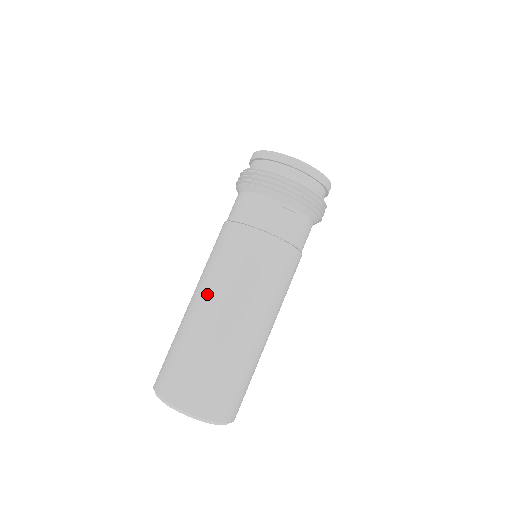
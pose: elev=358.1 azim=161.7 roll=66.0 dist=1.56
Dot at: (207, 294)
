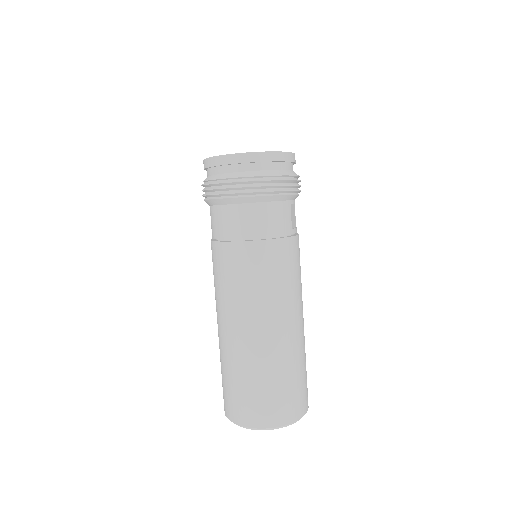
Dot at: (275, 319)
